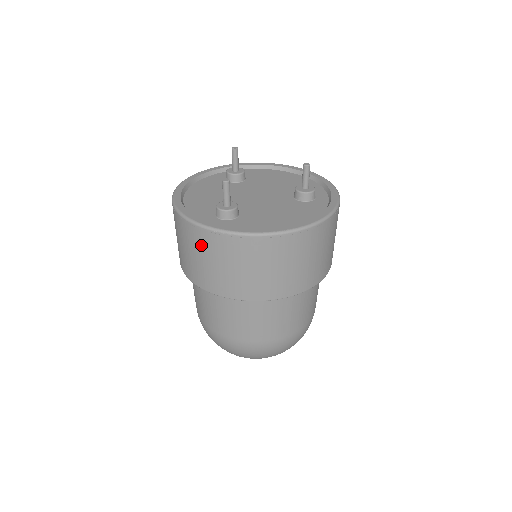
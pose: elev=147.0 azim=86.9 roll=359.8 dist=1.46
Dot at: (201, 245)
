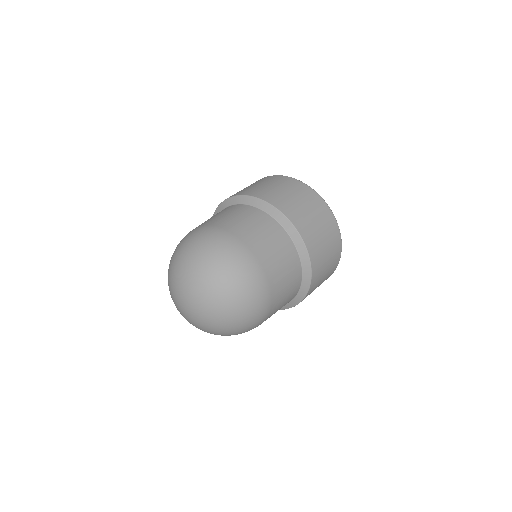
Dot at: occluded
